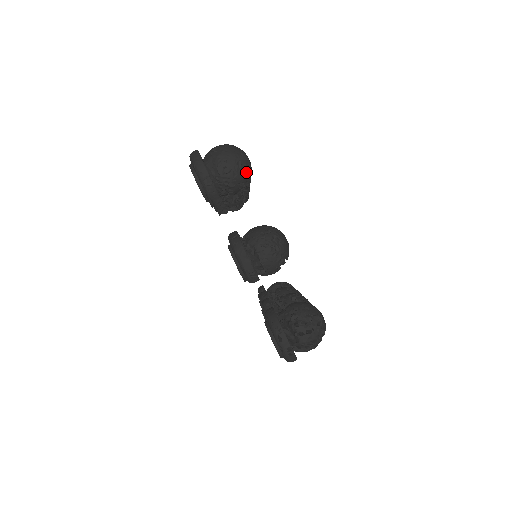
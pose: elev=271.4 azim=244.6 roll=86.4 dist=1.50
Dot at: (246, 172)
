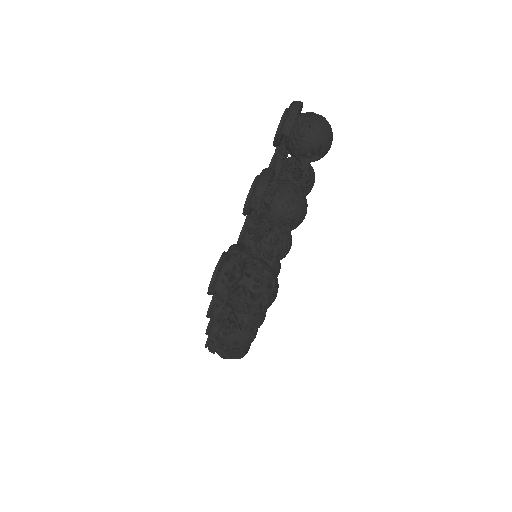
Dot at: (323, 143)
